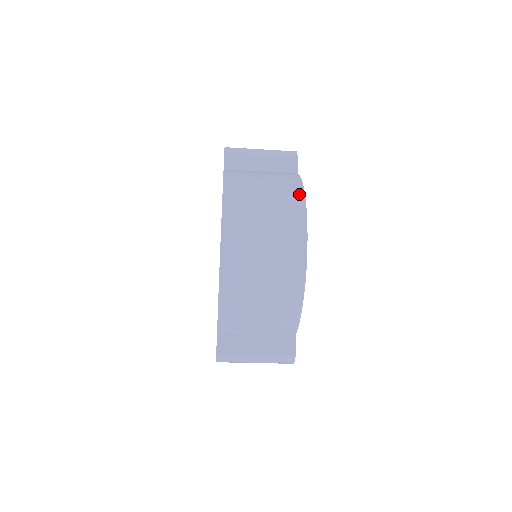
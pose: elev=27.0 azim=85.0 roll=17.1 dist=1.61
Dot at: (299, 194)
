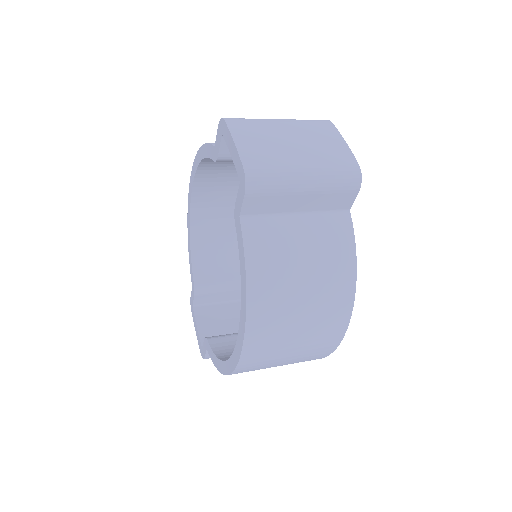
Dot at: (348, 294)
